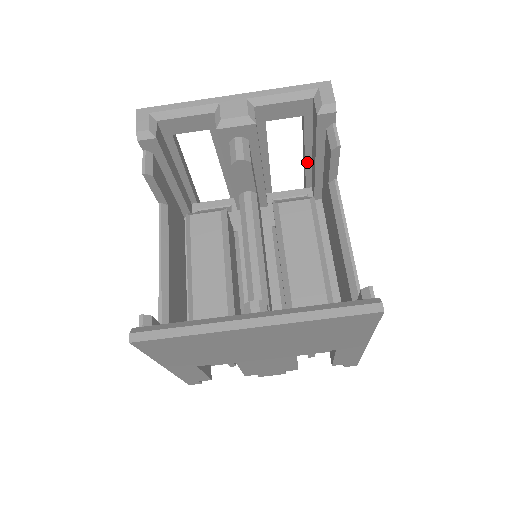
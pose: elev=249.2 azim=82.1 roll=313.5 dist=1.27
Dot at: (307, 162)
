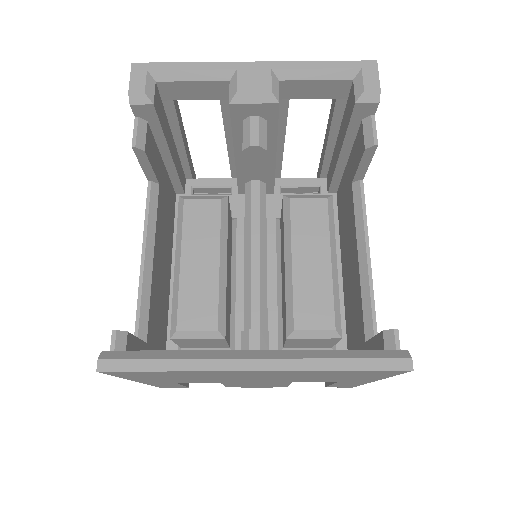
Dot at: (328, 150)
